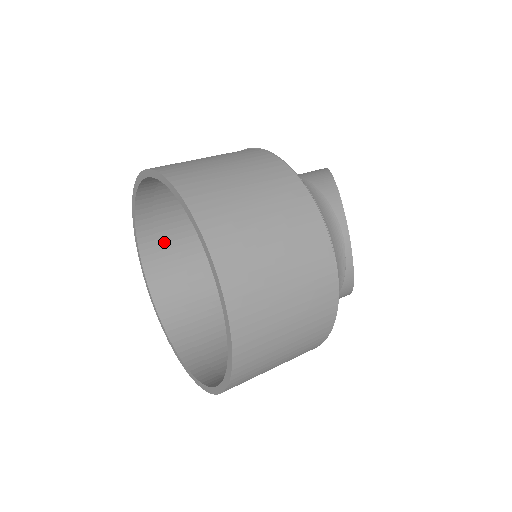
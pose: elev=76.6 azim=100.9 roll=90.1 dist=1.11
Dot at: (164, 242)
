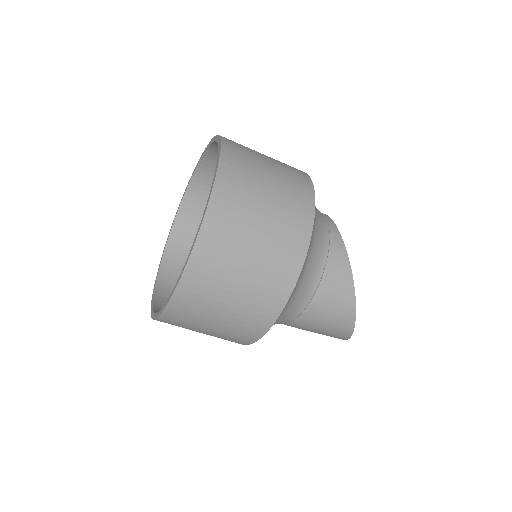
Dot at: occluded
